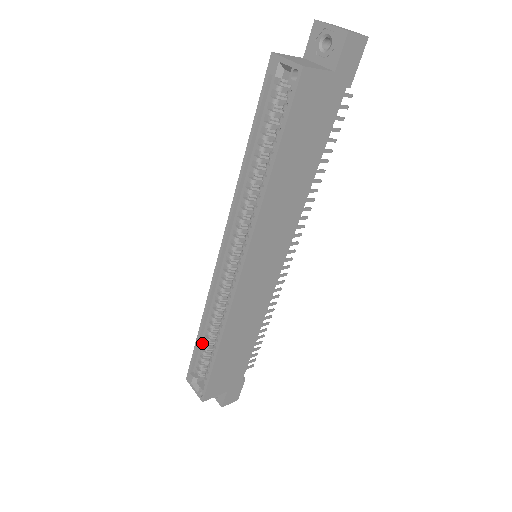
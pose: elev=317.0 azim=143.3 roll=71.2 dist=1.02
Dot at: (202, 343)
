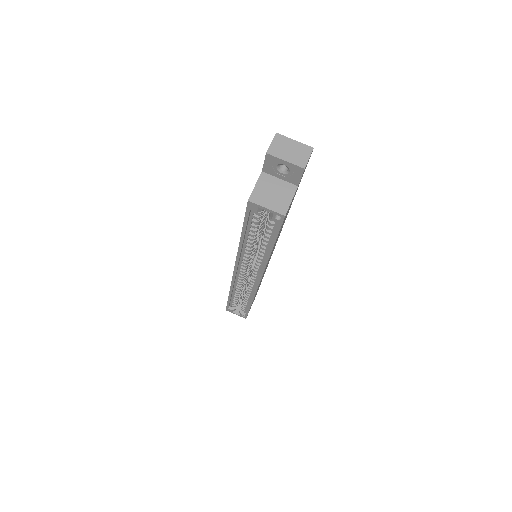
Dot at: (233, 298)
